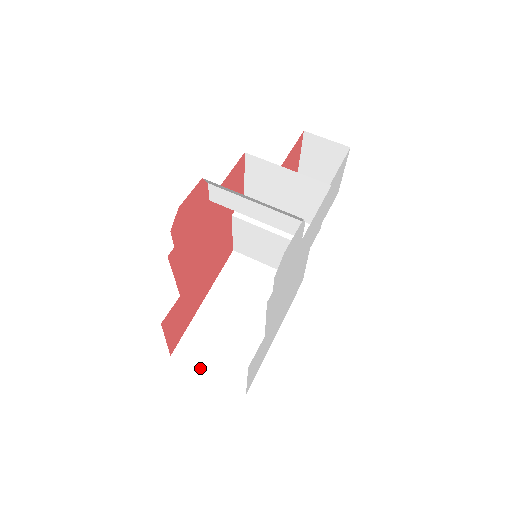
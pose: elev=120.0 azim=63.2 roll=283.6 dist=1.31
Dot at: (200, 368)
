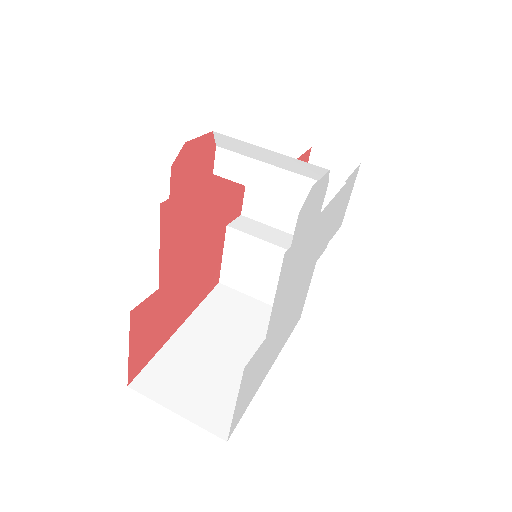
Dot at: (166, 403)
